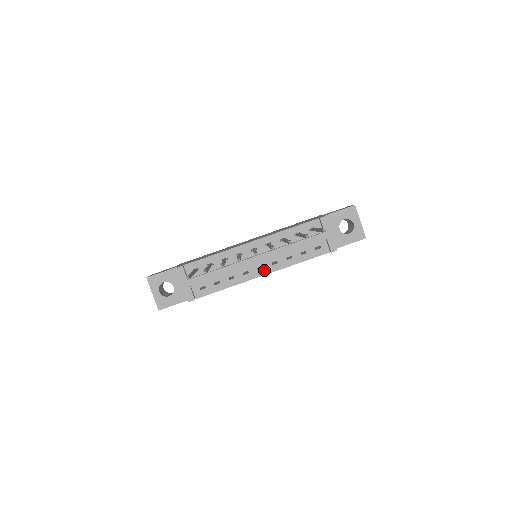
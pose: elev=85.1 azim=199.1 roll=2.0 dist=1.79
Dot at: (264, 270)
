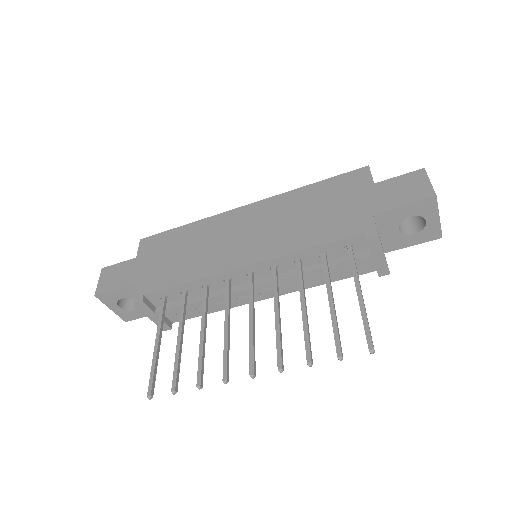
Dot at: (269, 293)
